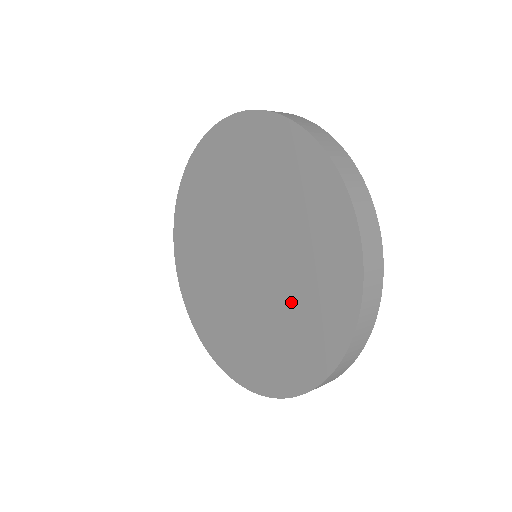
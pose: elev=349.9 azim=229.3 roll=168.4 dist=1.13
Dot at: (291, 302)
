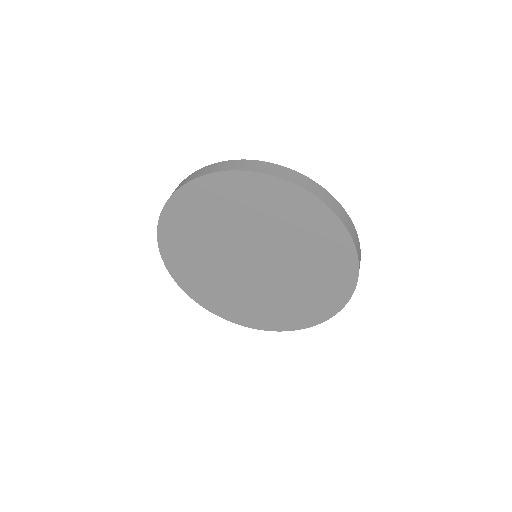
Dot at: (304, 277)
